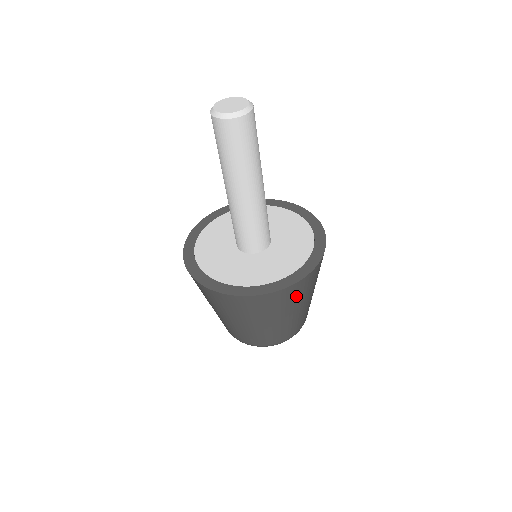
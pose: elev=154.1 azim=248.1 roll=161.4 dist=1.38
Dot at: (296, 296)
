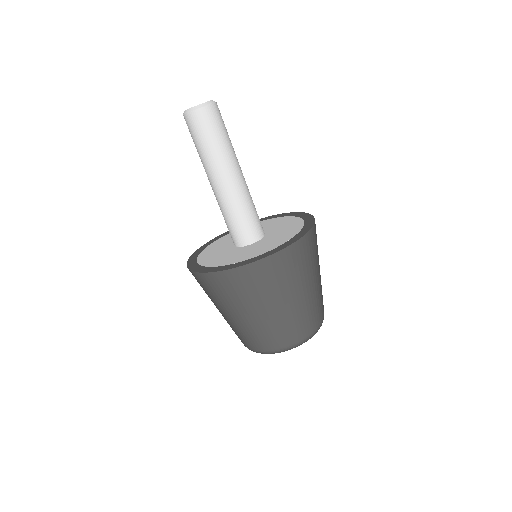
Dot at: (251, 286)
